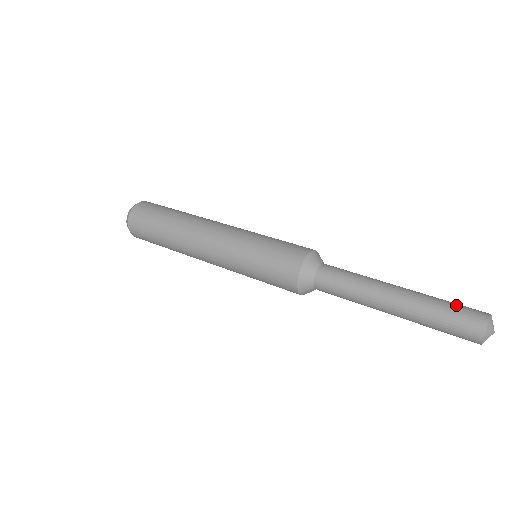
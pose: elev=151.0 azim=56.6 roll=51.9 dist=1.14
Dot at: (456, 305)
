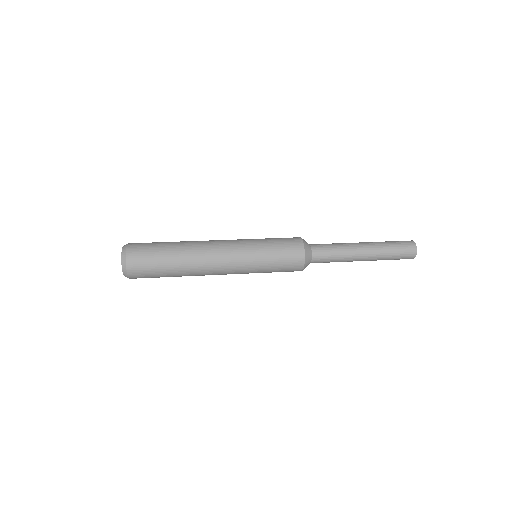
Dot at: (395, 241)
